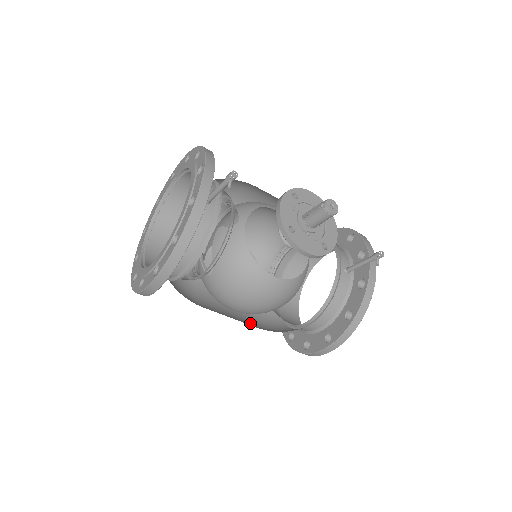
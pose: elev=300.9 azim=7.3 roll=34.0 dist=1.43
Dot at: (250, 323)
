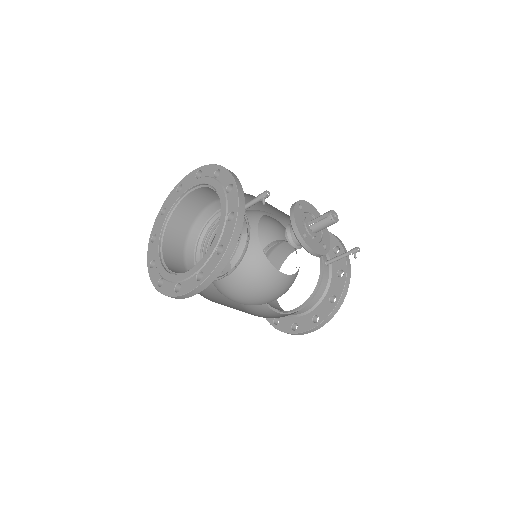
Dot at: (249, 313)
